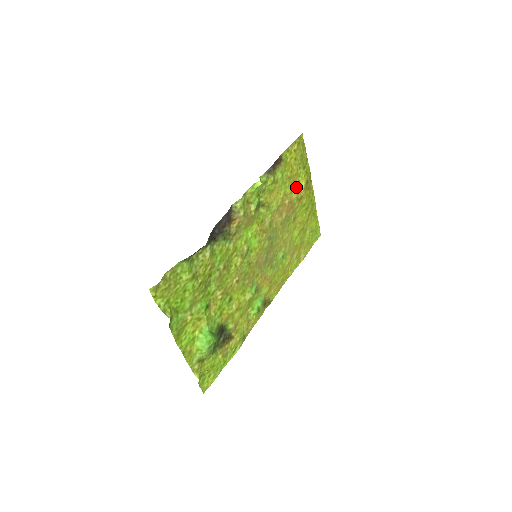
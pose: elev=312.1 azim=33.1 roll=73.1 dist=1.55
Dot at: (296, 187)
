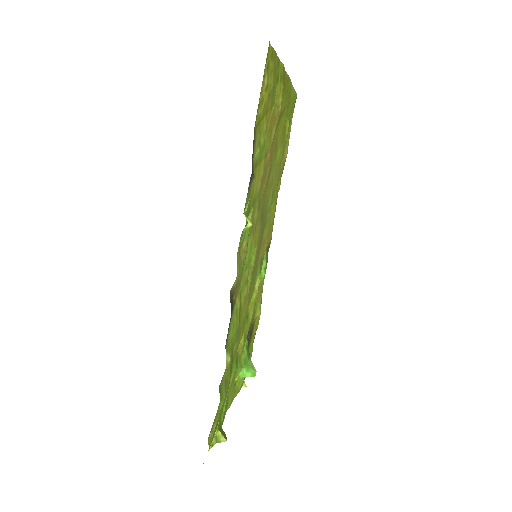
Dot at: (273, 119)
